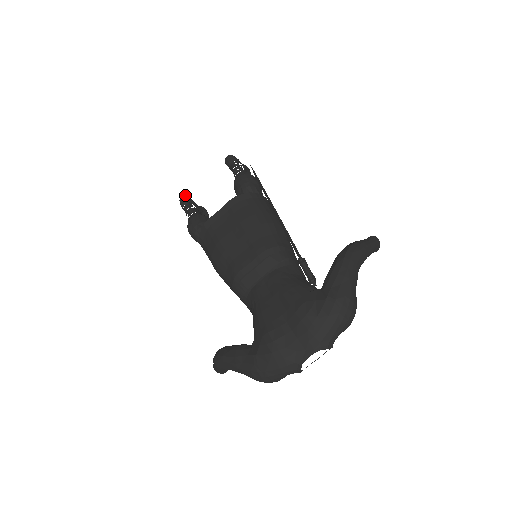
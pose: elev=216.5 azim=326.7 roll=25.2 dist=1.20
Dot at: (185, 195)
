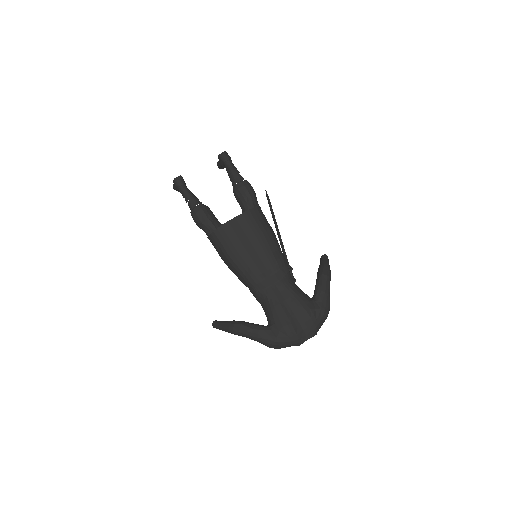
Dot at: (180, 175)
